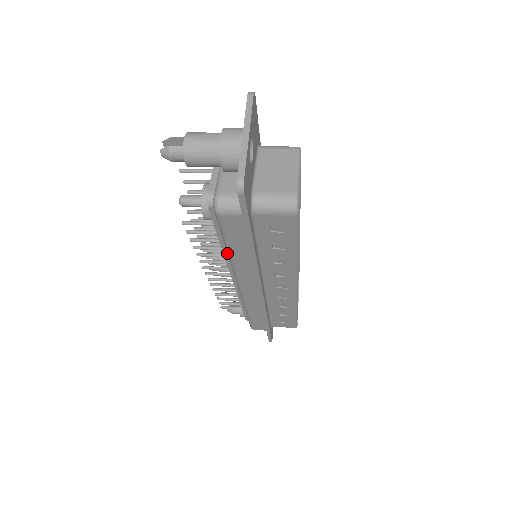
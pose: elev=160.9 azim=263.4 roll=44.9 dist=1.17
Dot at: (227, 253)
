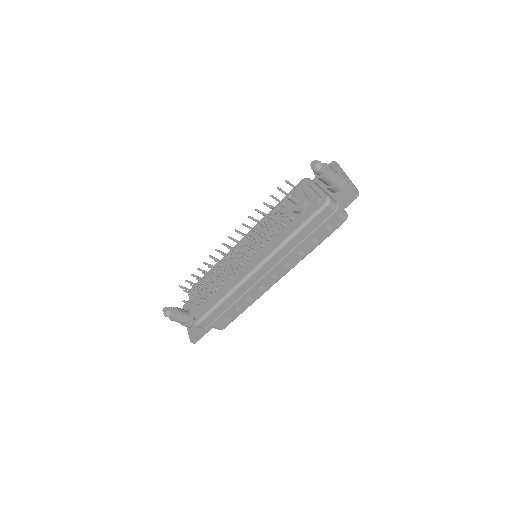
Dot at: (290, 236)
